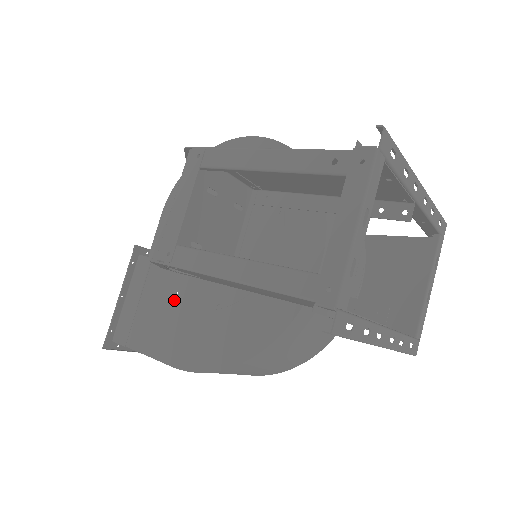
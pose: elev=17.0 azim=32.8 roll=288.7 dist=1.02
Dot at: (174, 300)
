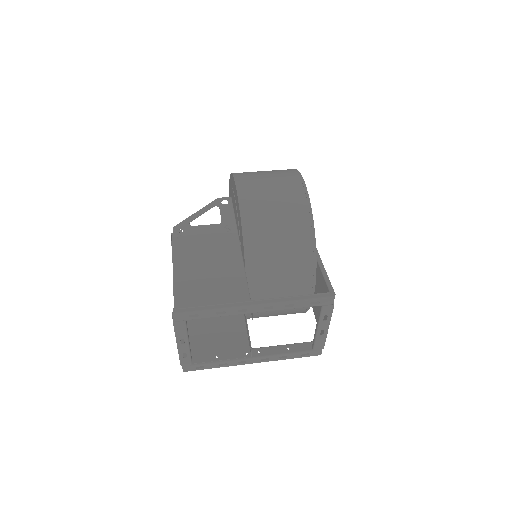
Dot at: occluded
